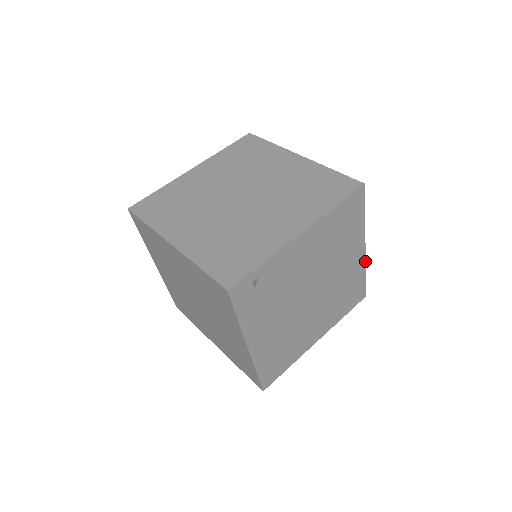
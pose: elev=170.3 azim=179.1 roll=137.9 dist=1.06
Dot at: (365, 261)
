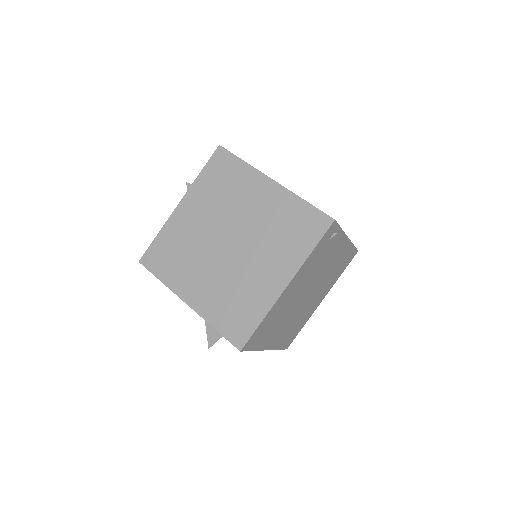
Dot at: occluded
